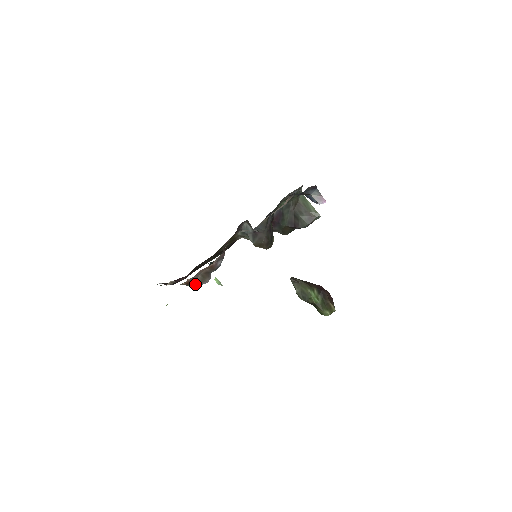
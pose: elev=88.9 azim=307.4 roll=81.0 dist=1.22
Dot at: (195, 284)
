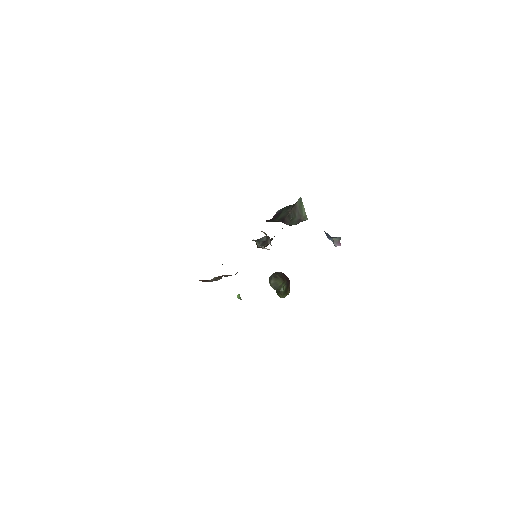
Dot at: (206, 281)
